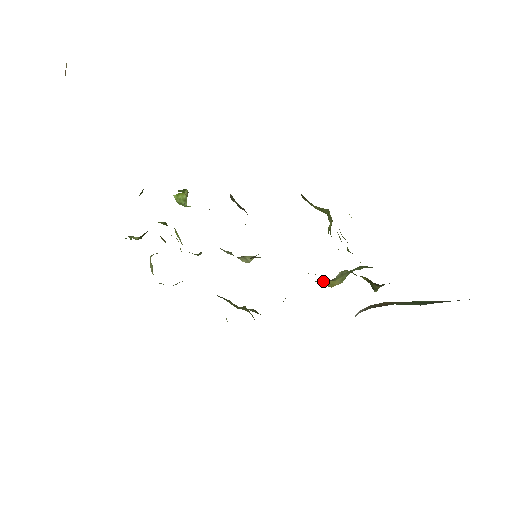
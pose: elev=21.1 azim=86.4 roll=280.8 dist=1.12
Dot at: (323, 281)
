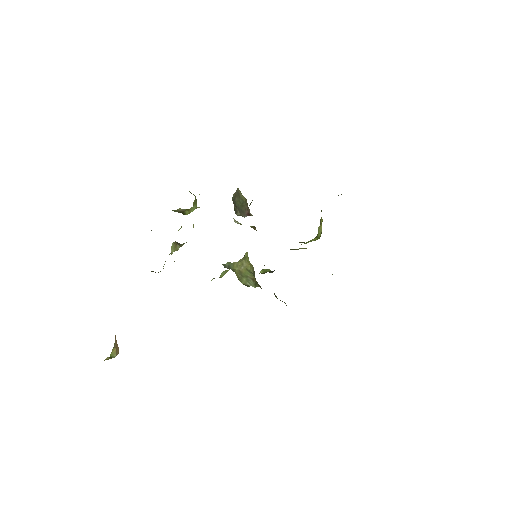
Dot at: occluded
